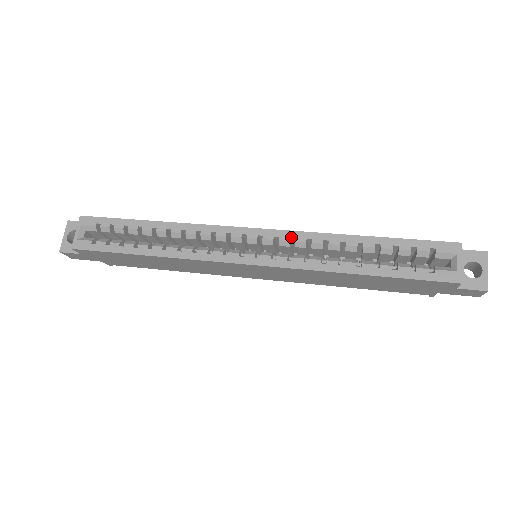
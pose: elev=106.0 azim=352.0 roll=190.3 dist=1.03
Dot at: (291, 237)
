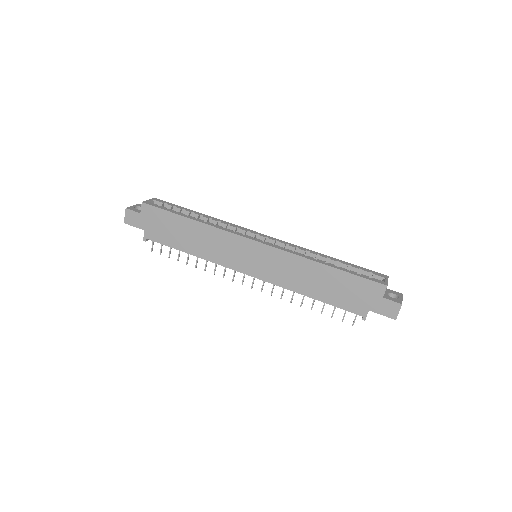
Dot at: (287, 243)
